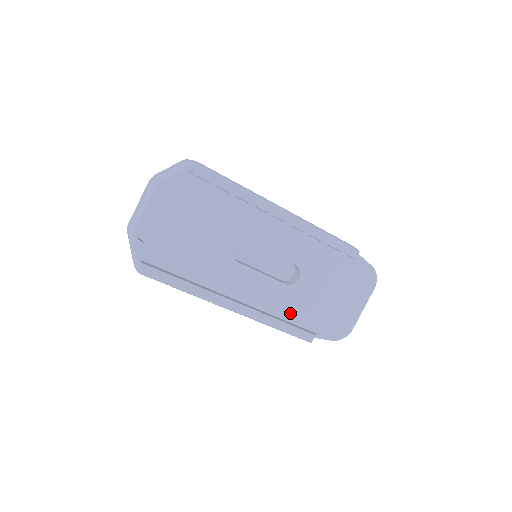
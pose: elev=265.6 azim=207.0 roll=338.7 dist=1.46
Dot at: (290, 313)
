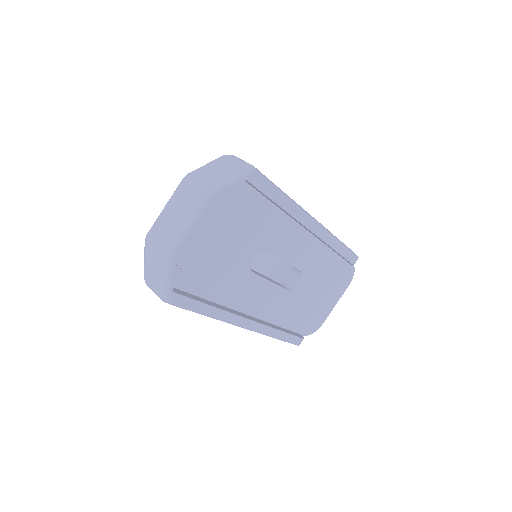
Dot at: (282, 317)
